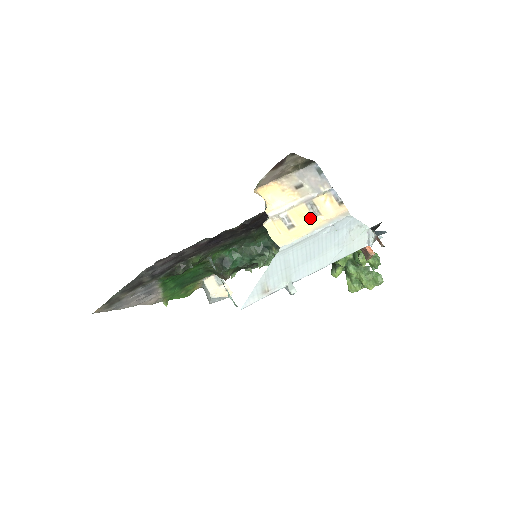
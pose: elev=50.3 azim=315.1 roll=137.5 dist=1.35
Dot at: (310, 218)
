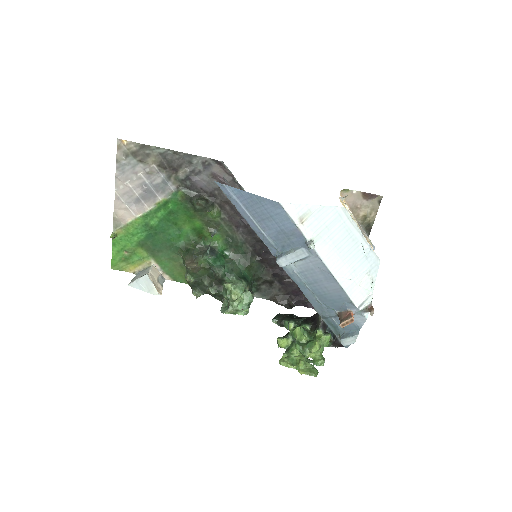
Dot at: occluded
